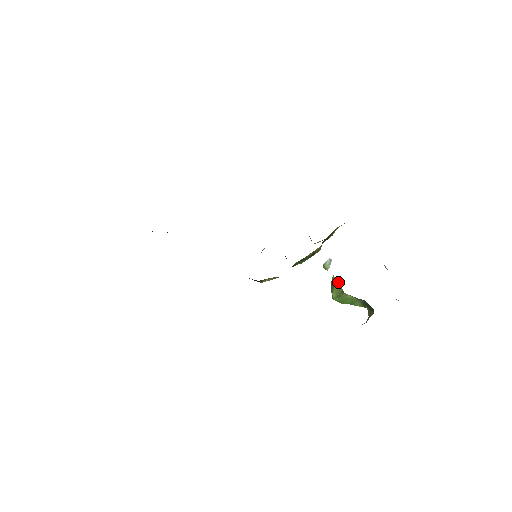
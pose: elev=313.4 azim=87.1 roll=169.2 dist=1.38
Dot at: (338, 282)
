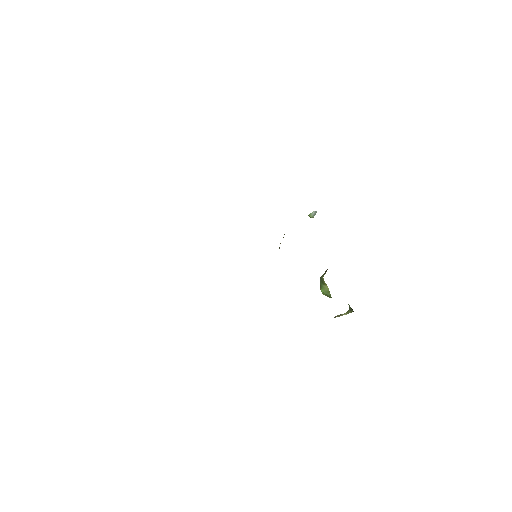
Dot at: (327, 286)
